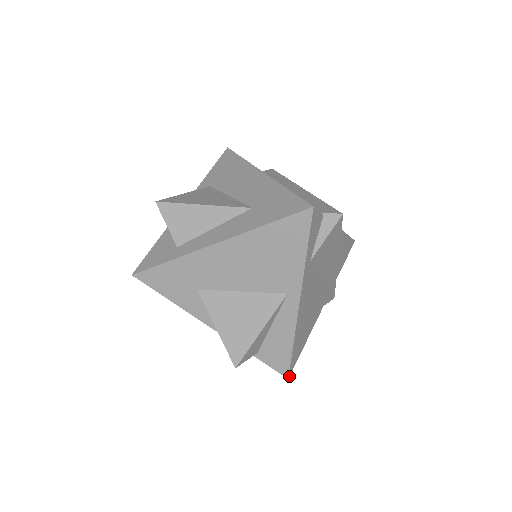
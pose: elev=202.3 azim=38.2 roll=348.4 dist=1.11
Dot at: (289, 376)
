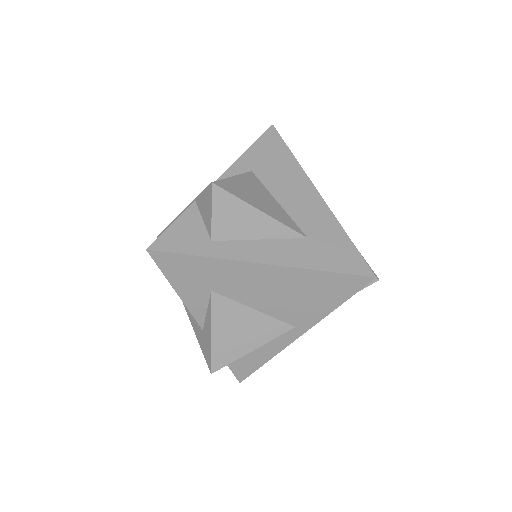
Dot at: (241, 381)
